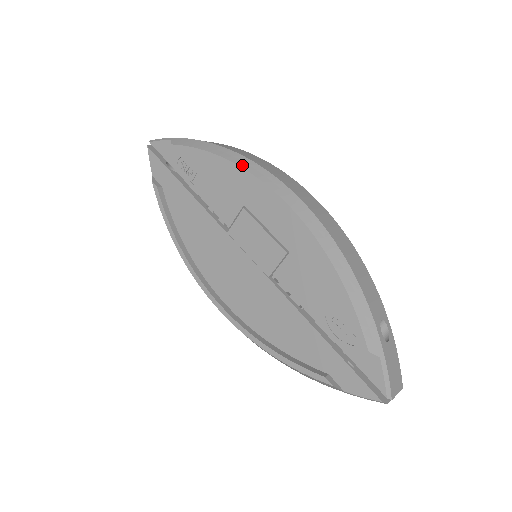
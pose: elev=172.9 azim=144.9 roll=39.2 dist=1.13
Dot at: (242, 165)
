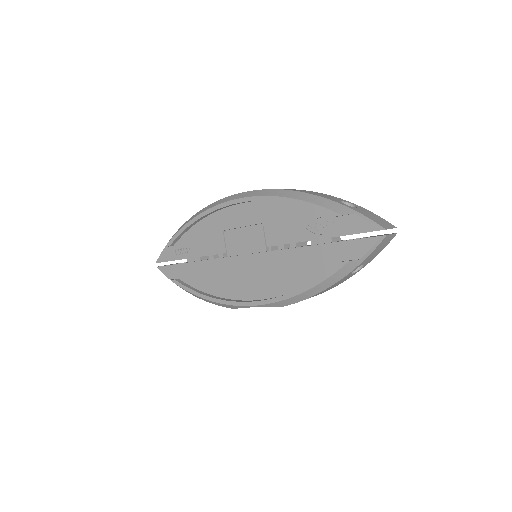
Dot at: (204, 210)
